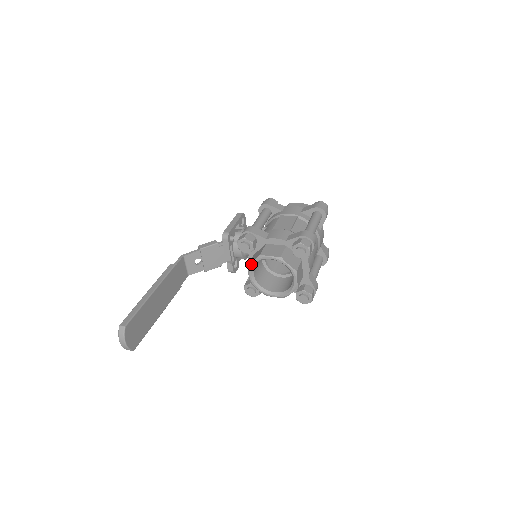
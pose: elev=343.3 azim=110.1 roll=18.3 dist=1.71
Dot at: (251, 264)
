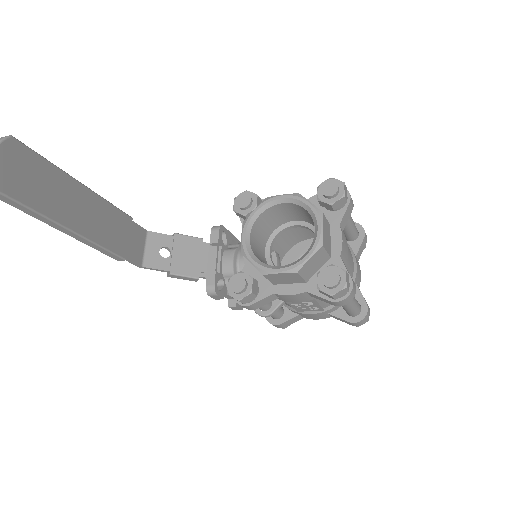
Dot at: (249, 215)
